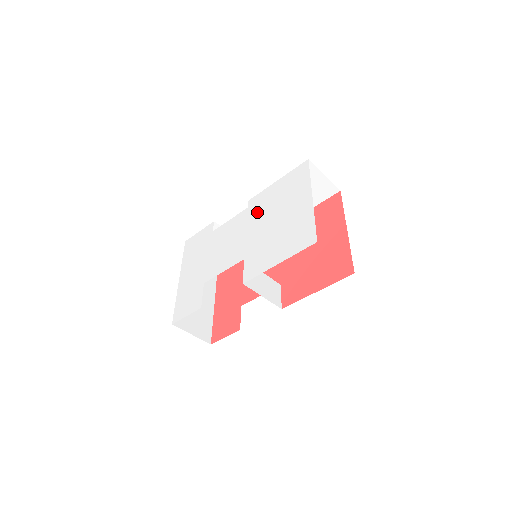
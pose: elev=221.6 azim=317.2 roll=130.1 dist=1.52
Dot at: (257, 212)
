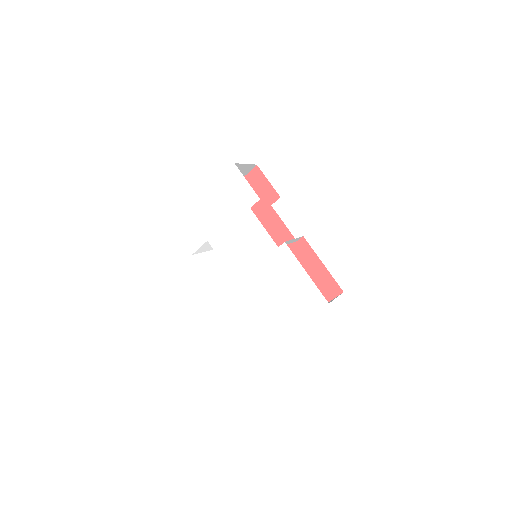
Dot at: (274, 266)
